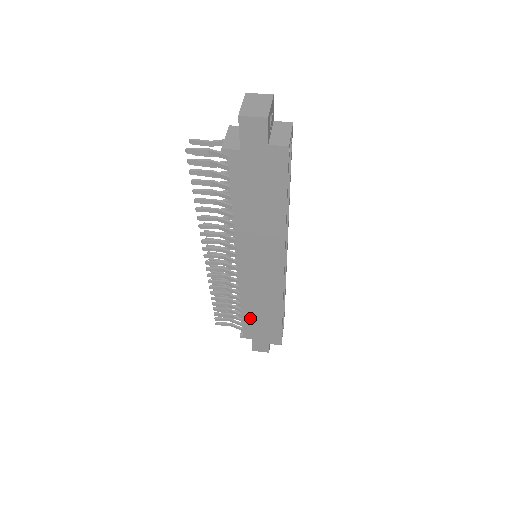
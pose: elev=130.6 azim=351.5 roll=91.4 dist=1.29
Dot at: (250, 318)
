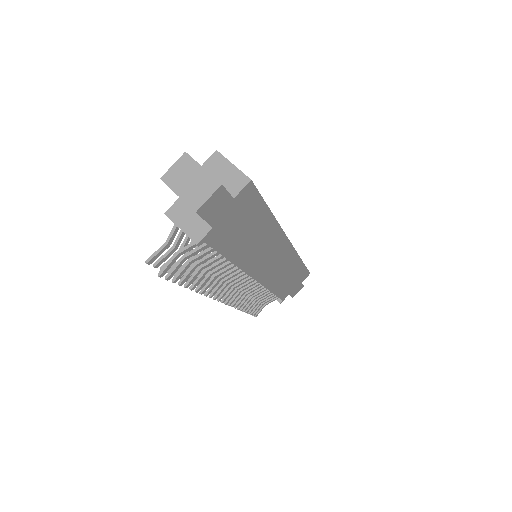
Dot at: (281, 289)
